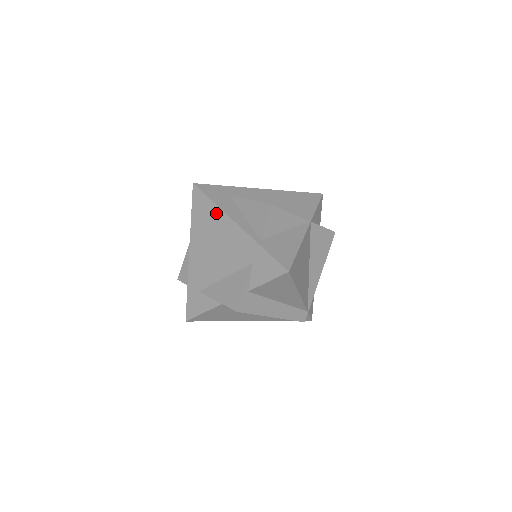
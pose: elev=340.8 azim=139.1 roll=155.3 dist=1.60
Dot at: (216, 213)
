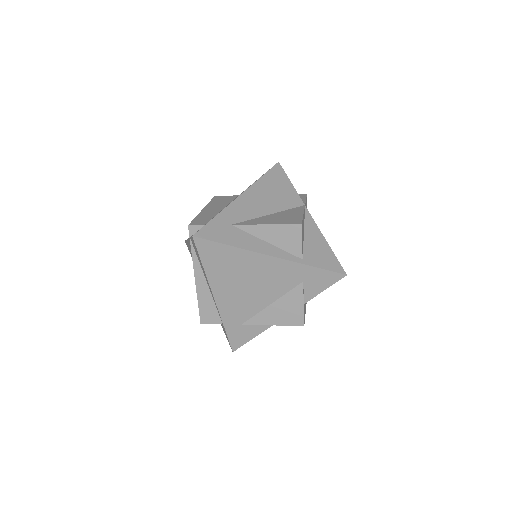
Dot at: (240, 255)
